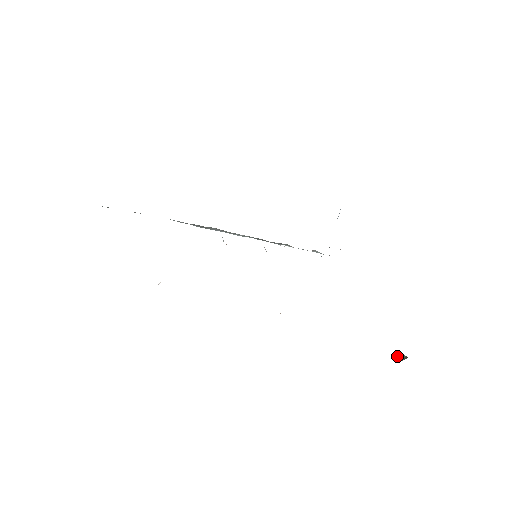
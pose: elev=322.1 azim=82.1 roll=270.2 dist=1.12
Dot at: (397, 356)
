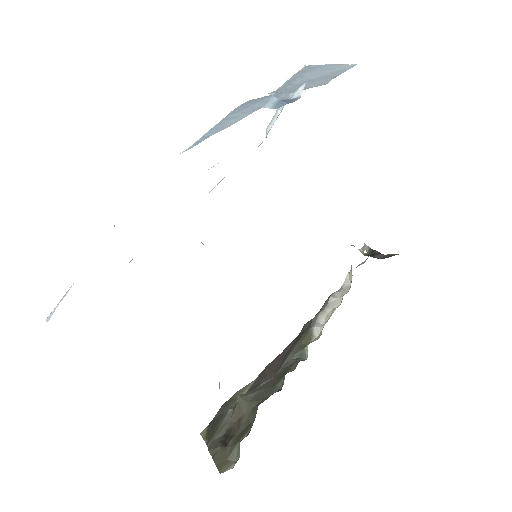
Dot at: (363, 250)
